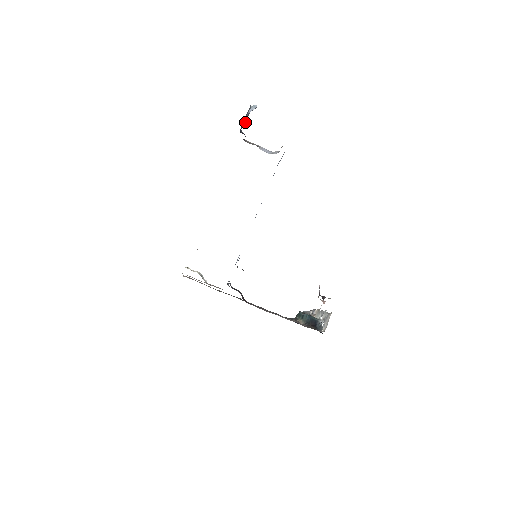
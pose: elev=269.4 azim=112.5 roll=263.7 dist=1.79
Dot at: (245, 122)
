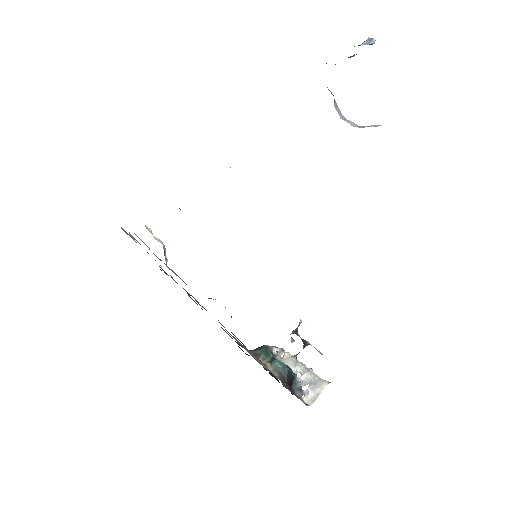
Dot at: (351, 56)
